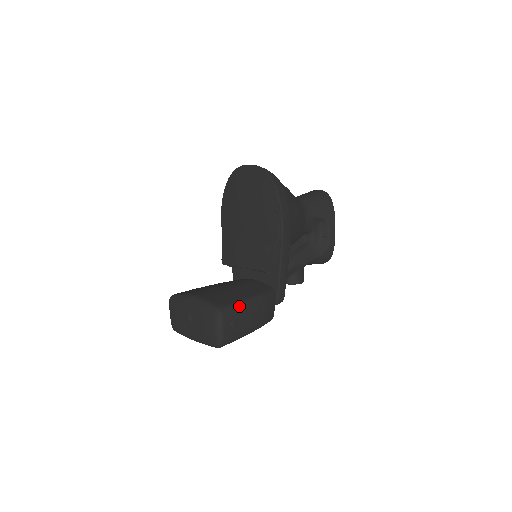
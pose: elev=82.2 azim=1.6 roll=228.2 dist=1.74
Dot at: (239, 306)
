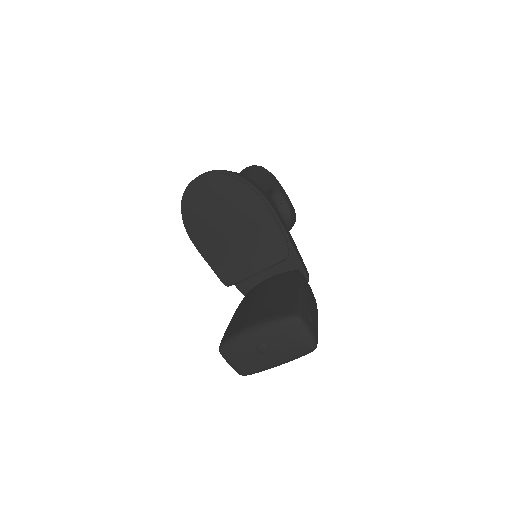
Dot at: (302, 301)
